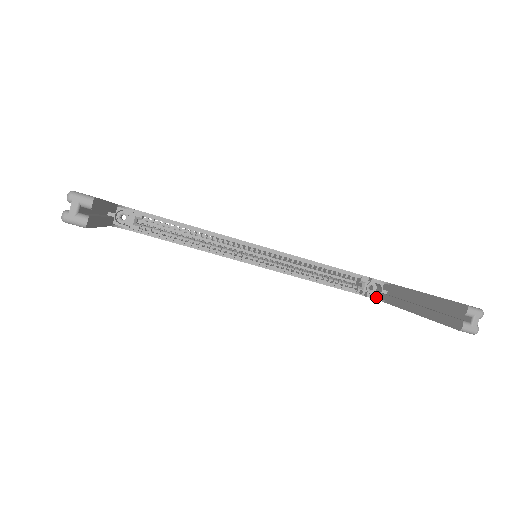
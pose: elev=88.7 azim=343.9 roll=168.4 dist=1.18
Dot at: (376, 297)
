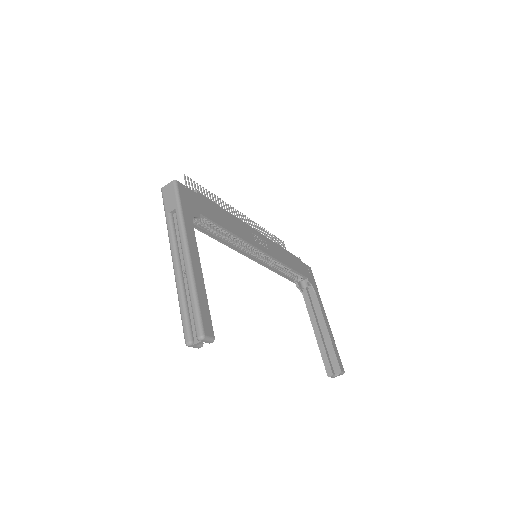
Dot at: (301, 288)
